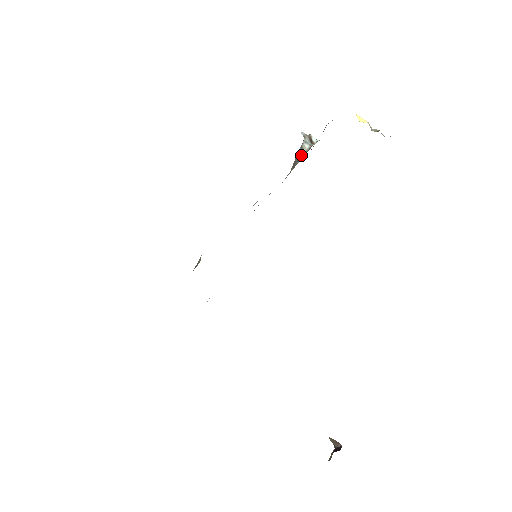
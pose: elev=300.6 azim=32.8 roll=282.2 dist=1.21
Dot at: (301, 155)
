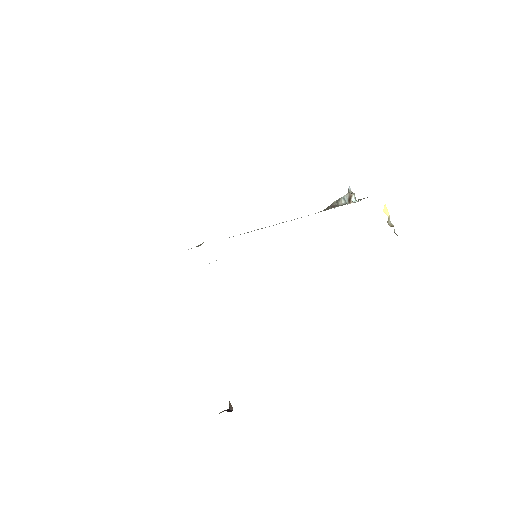
Dot at: (336, 205)
